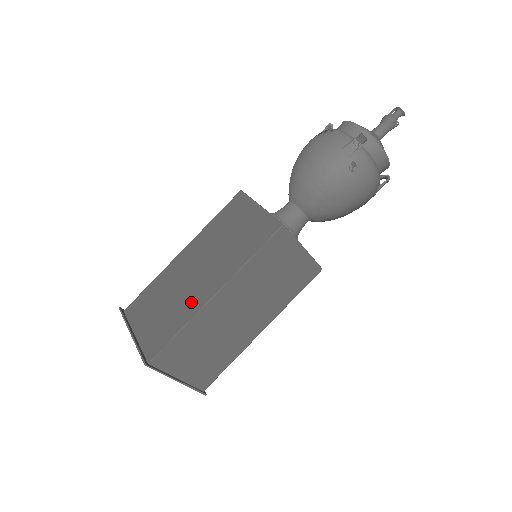
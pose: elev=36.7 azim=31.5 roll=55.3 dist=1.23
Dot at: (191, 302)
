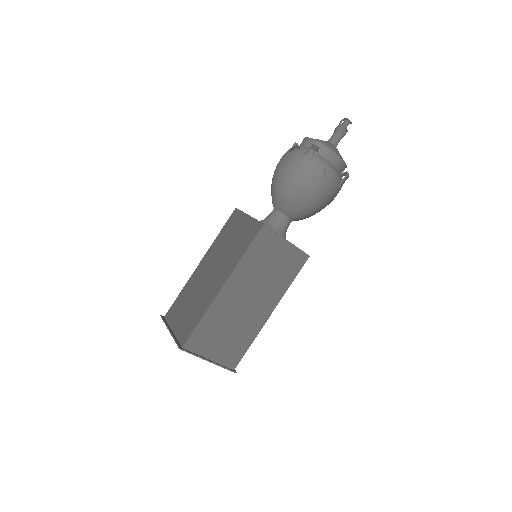
Dot at: (207, 297)
